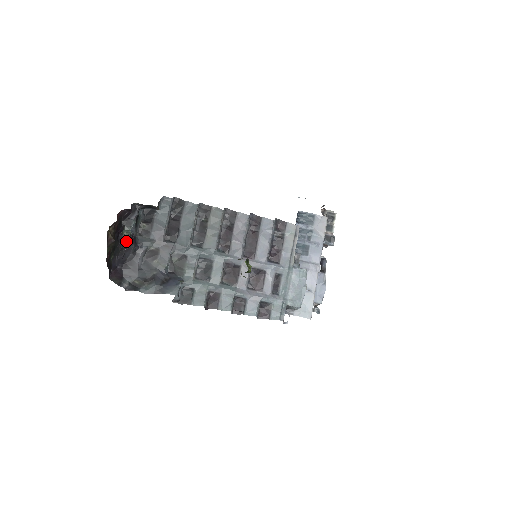
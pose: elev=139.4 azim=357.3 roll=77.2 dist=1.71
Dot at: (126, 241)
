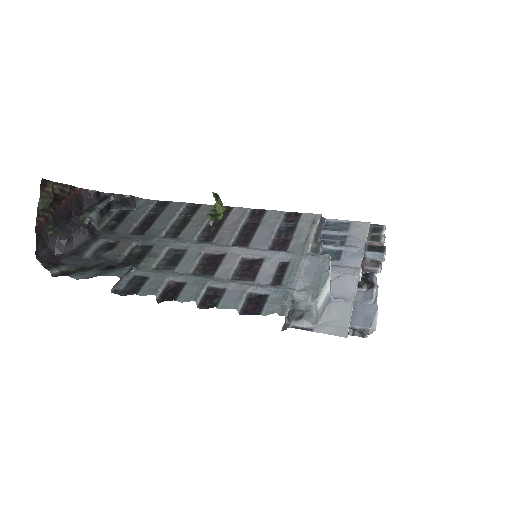
Dot at: (79, 225)
